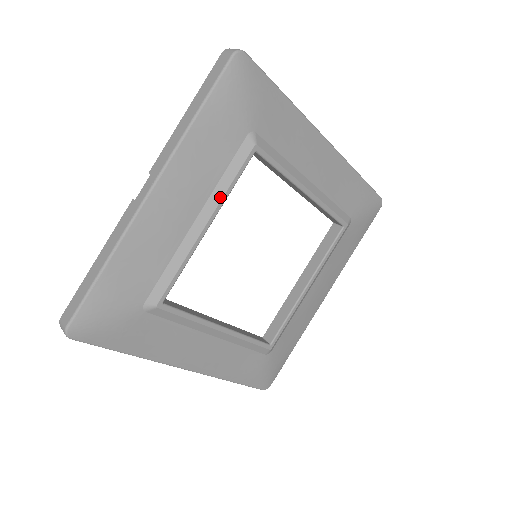
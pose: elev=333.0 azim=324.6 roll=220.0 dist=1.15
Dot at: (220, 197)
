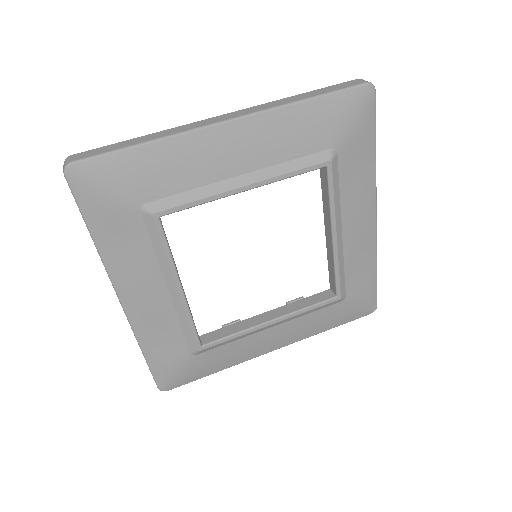
Dot at: (168, 267)
